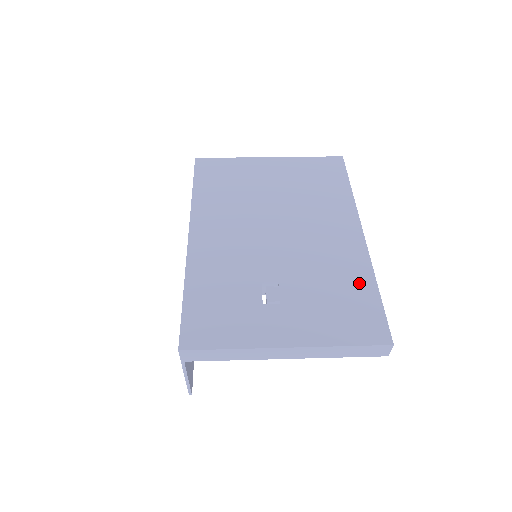
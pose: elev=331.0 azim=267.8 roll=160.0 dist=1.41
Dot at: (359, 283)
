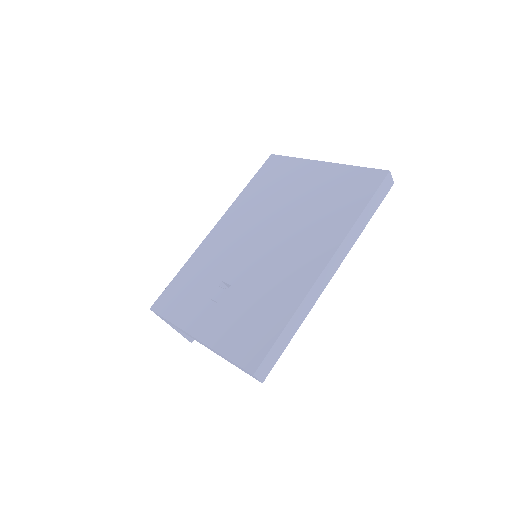
Dot at: (279, 311)
